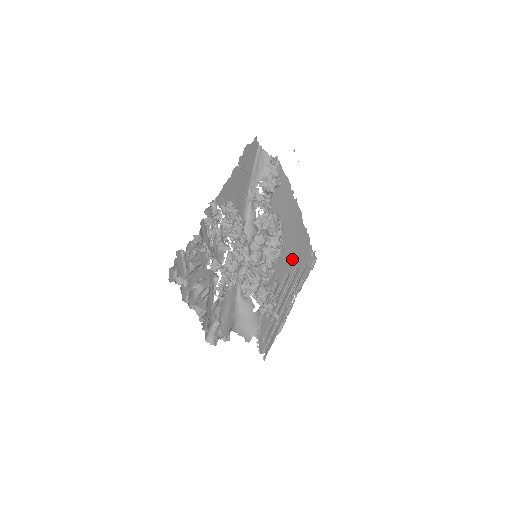
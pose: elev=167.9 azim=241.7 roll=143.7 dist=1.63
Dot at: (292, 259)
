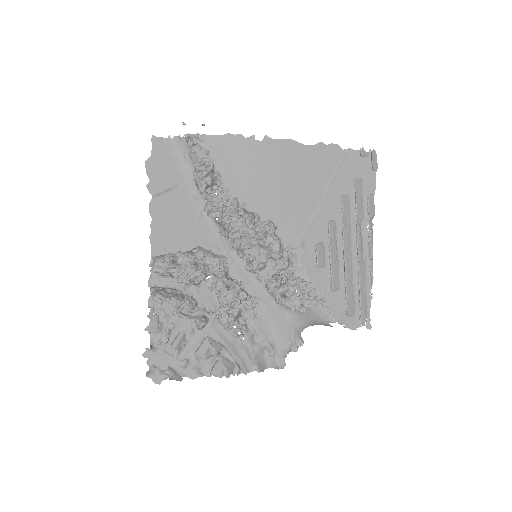
Dot at: (324, 198)
